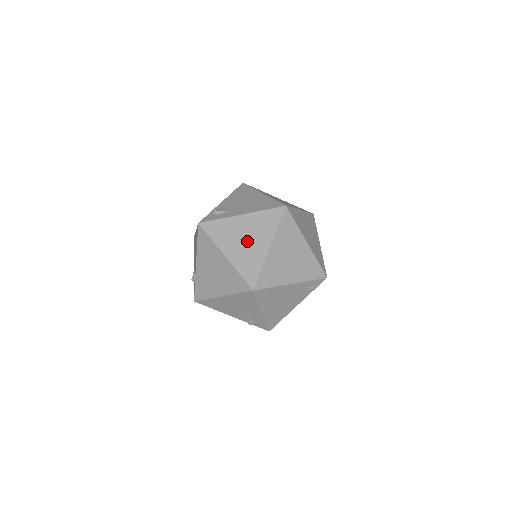
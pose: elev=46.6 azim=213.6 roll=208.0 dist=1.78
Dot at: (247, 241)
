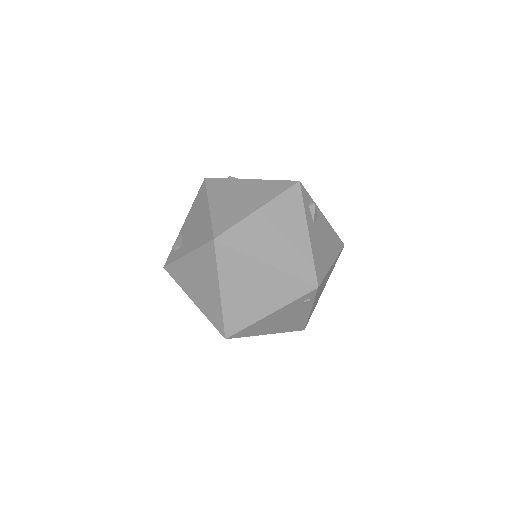
Dot at: (201, 285)
